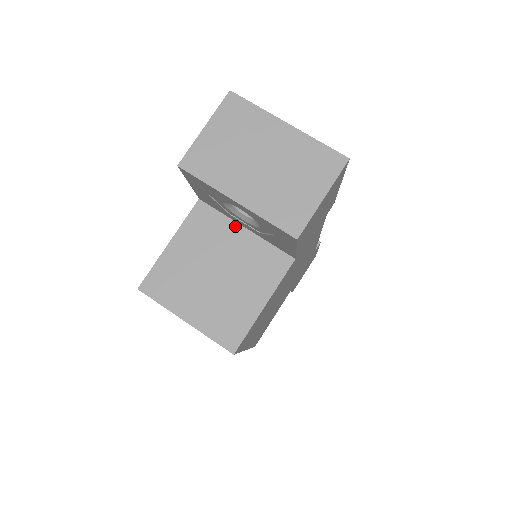
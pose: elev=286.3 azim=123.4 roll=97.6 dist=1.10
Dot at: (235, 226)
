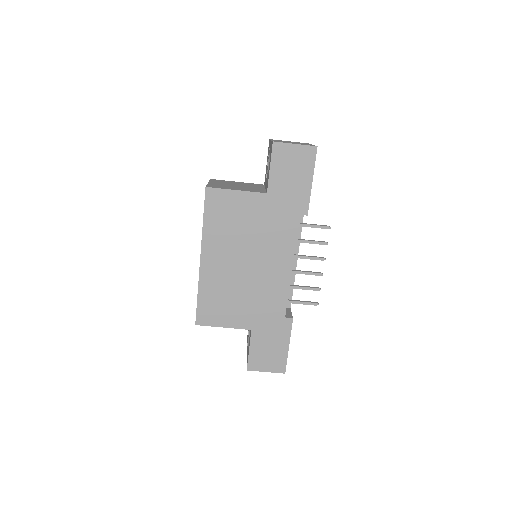
Dot at: occluded
